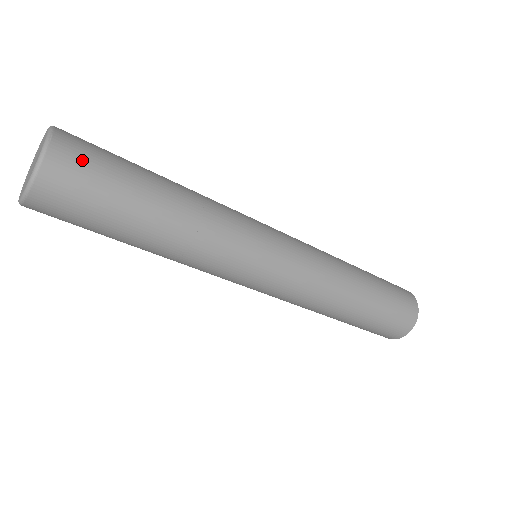
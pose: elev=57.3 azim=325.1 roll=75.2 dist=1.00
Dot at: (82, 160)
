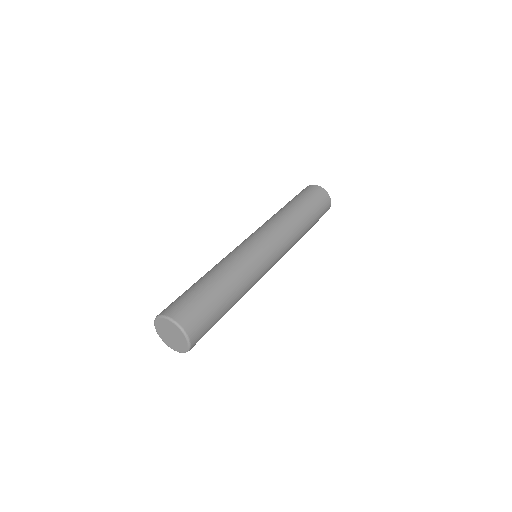
Dot at: (202, 333)
